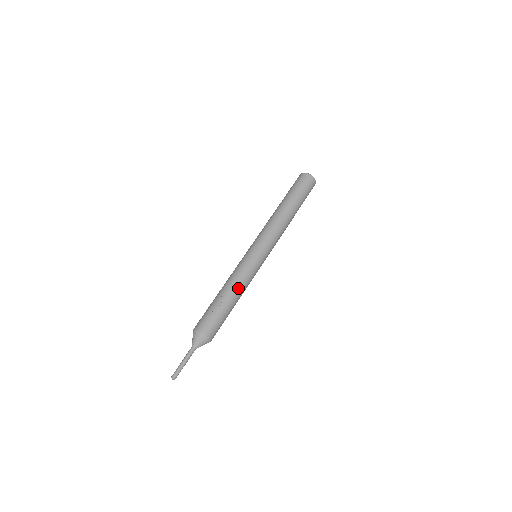
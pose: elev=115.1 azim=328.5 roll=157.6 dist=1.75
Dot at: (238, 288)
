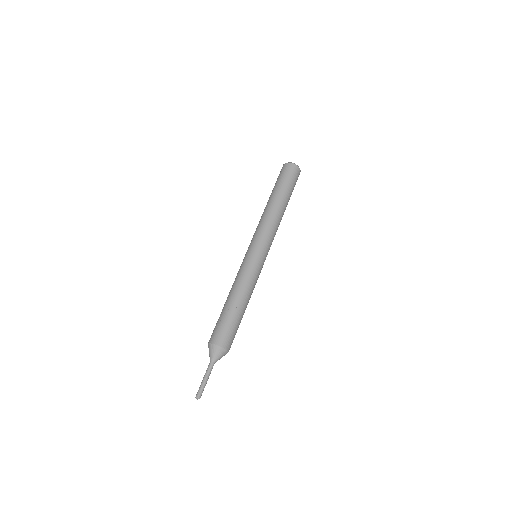
Dot at: (237, 289)
